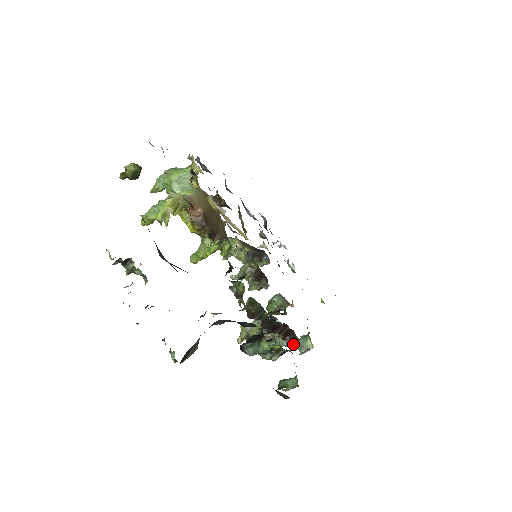
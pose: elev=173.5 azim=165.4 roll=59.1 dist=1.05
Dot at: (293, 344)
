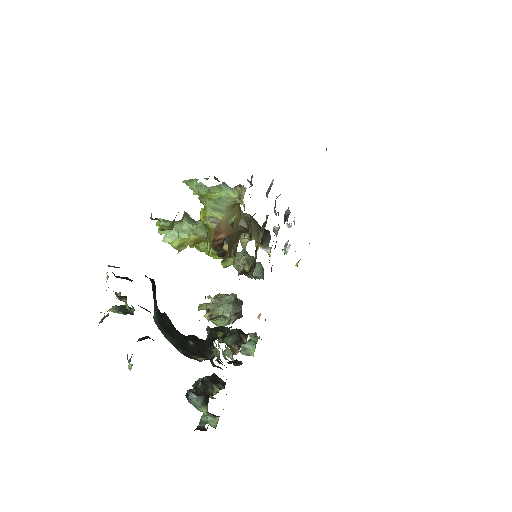
Dot at: (236, 365)
